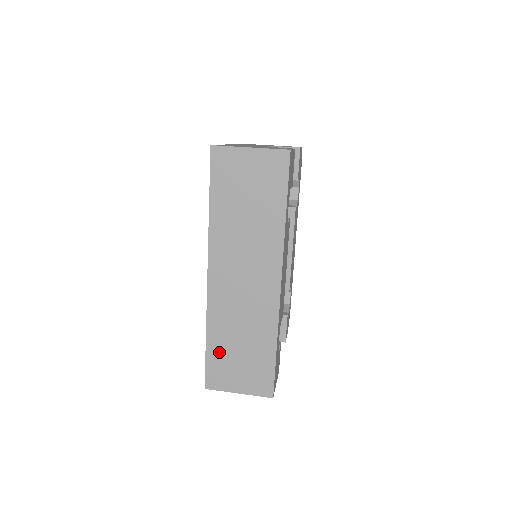
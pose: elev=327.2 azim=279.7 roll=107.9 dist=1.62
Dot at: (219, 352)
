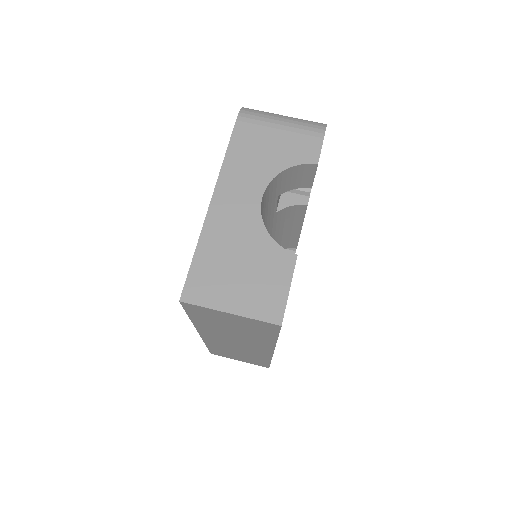
Dot at: (220, 351)
